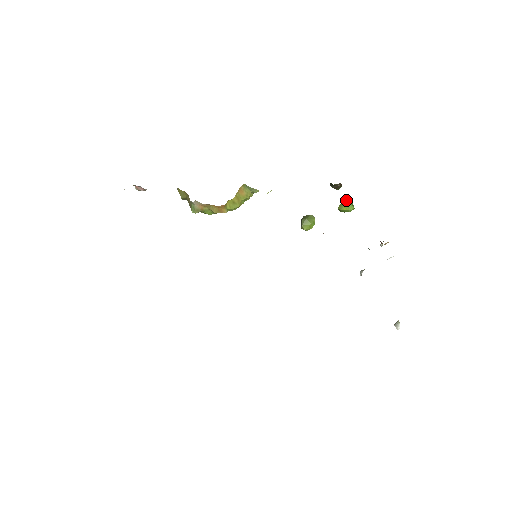
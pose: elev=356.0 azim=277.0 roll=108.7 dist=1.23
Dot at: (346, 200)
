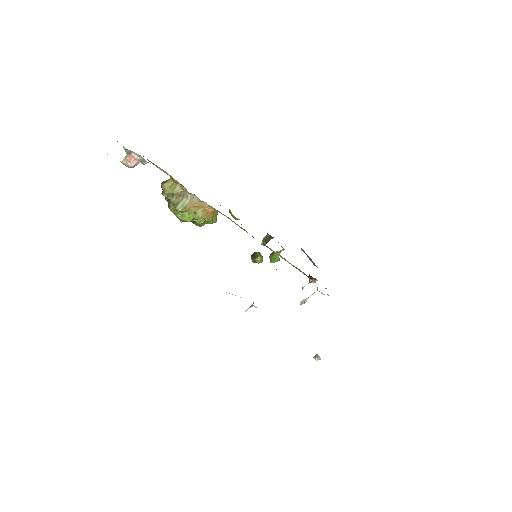
Dot at: (276, 251)
